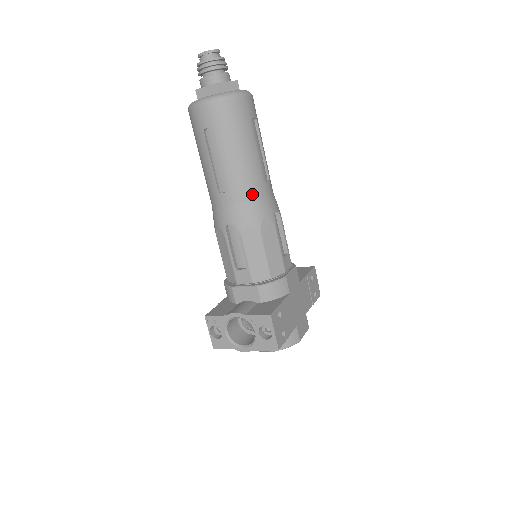
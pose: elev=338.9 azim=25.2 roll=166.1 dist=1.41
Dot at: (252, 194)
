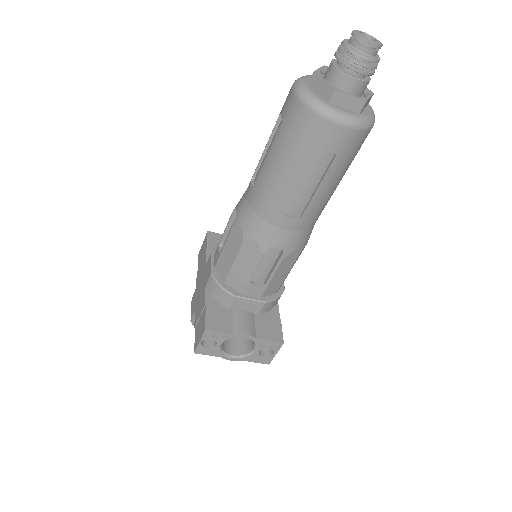
Dot at: (314, 223)
